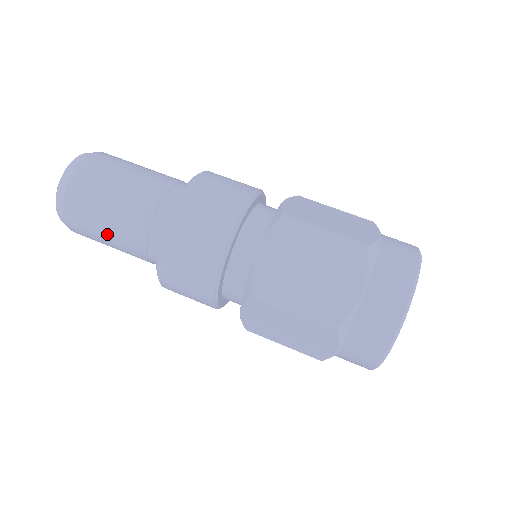
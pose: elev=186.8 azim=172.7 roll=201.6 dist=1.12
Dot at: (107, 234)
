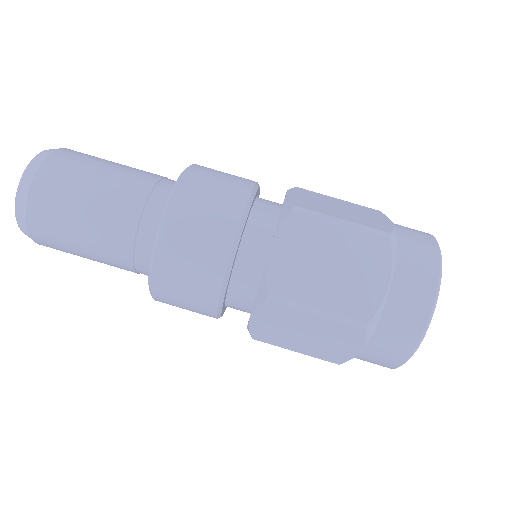
Dot at: (83, 242)
